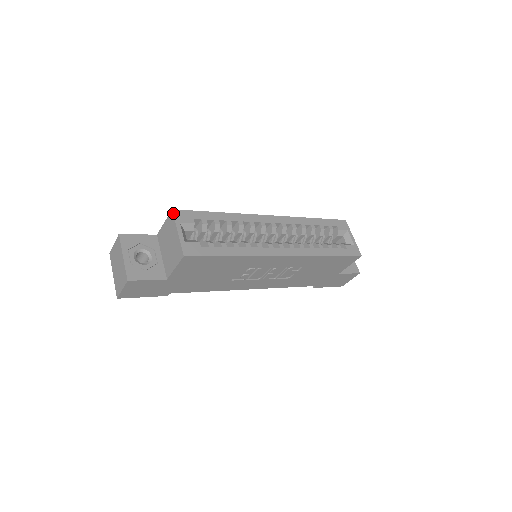
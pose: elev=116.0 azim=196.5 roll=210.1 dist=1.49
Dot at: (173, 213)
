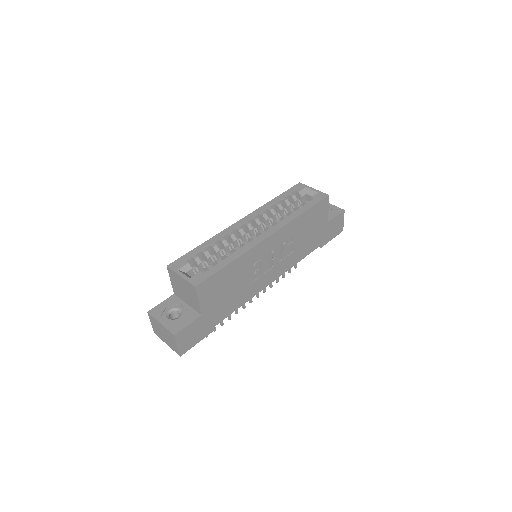
Dot at: (169, 268)
